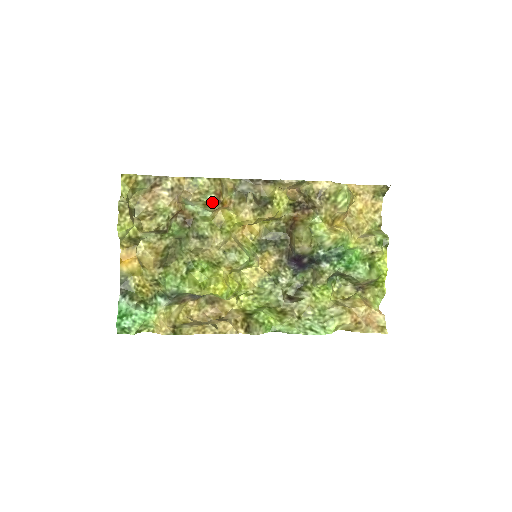
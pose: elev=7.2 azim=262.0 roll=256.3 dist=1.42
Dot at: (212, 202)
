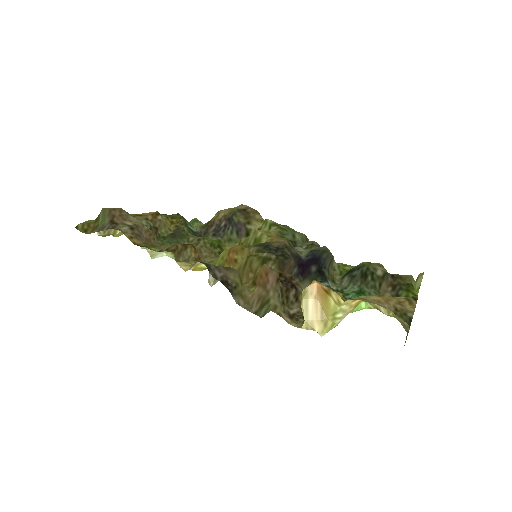
Dot at: occluded
